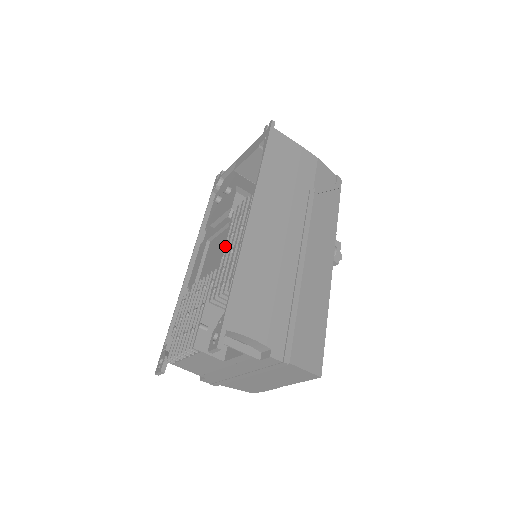
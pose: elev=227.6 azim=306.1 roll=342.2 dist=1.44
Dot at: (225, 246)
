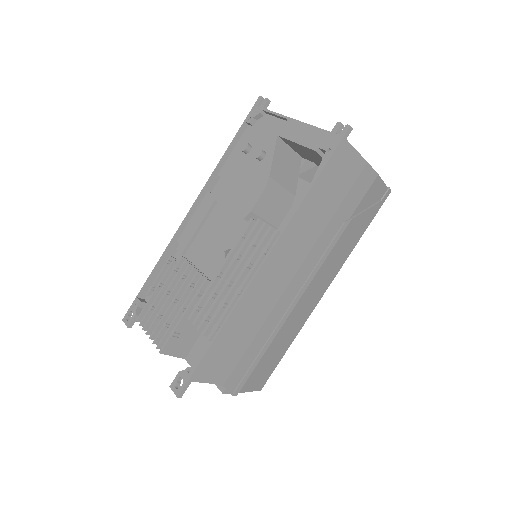
Dot at: (225, 263)
